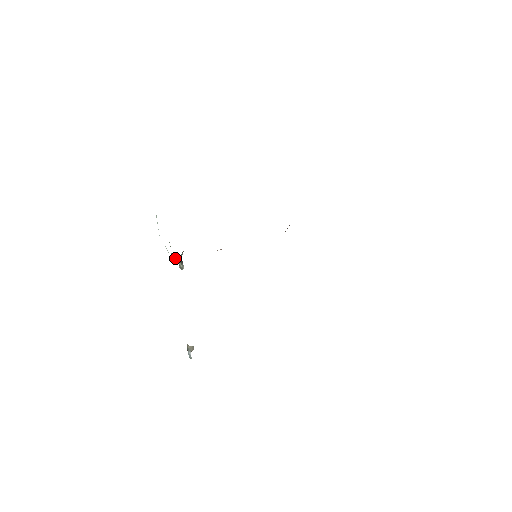
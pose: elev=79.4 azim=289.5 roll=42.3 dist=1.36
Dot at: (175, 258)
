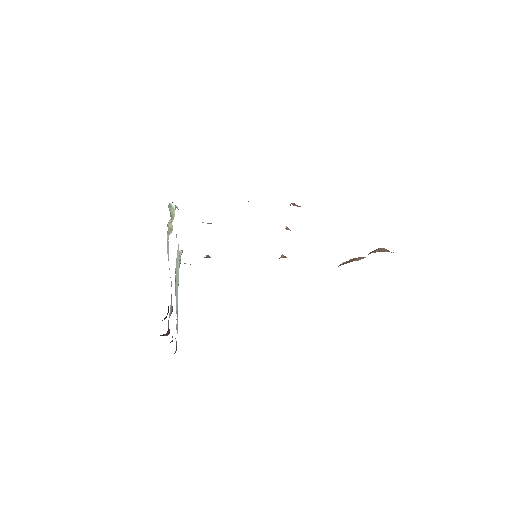
Dot at: occluded
